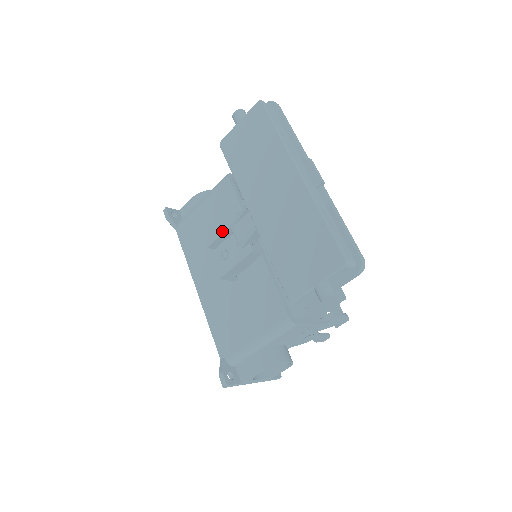
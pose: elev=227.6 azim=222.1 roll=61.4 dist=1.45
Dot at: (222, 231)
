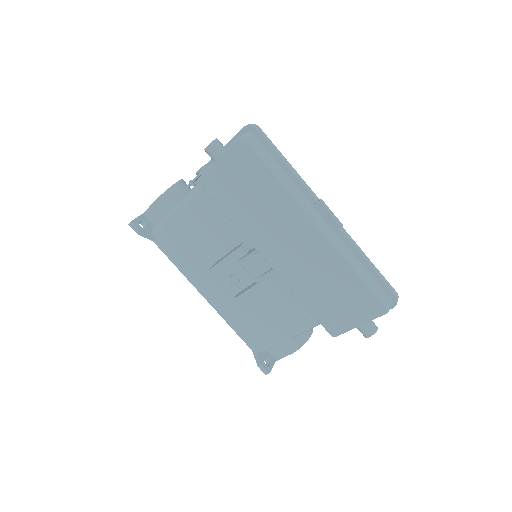
Dot at: (228, 264)
